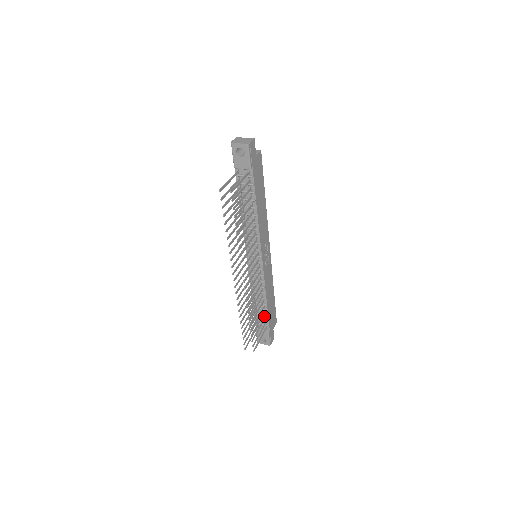
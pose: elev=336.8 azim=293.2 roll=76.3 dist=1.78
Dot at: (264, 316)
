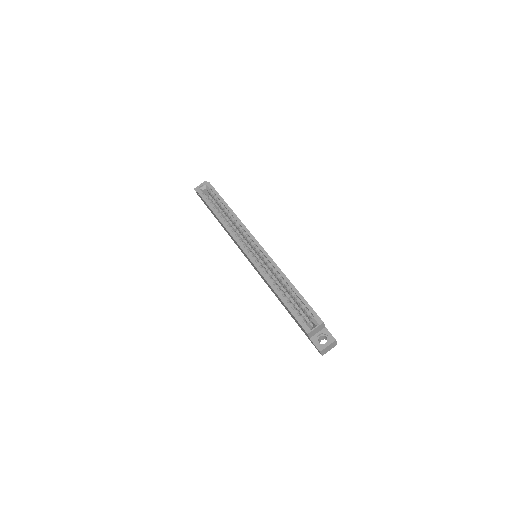
Dot at: occluded
